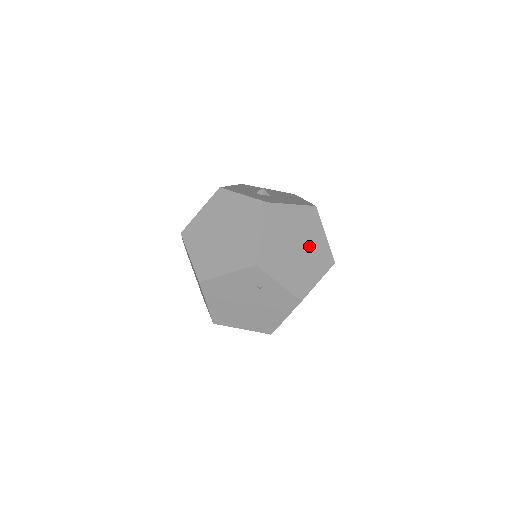
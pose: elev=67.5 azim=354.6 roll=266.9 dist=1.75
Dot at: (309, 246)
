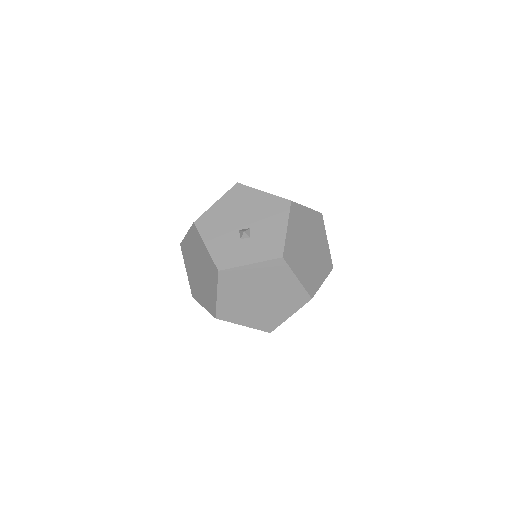
Dot at: (310, 233)
